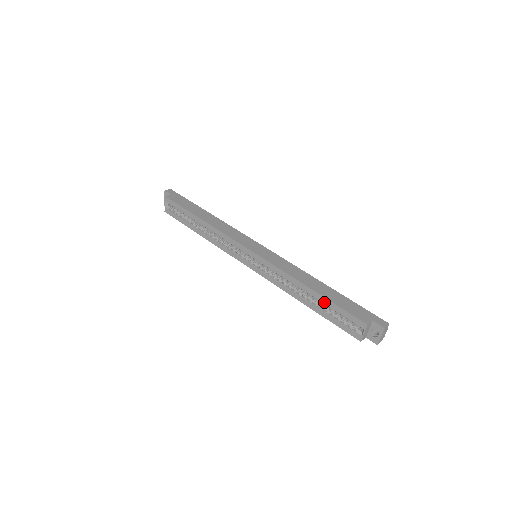
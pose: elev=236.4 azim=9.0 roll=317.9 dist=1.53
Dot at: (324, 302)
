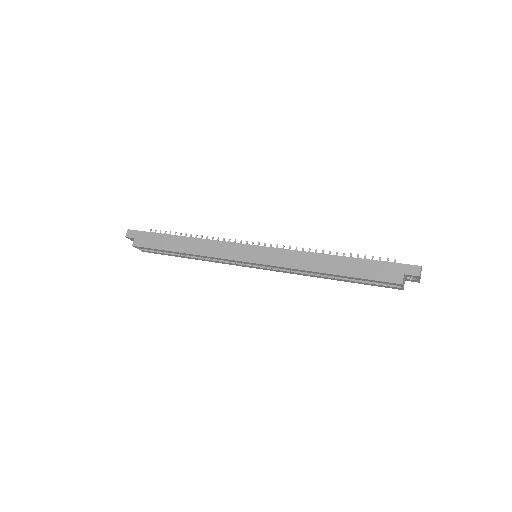
Dot at: (349, 278)
